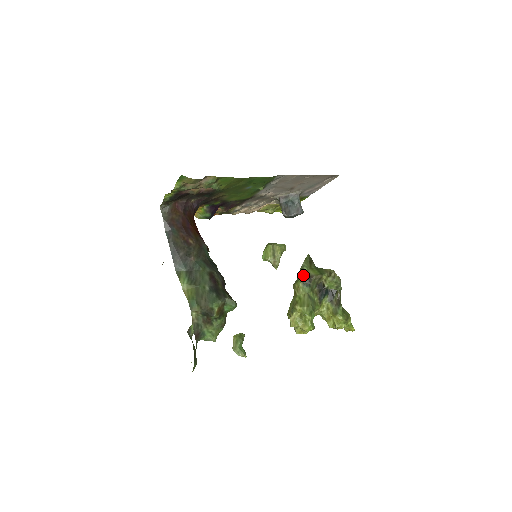
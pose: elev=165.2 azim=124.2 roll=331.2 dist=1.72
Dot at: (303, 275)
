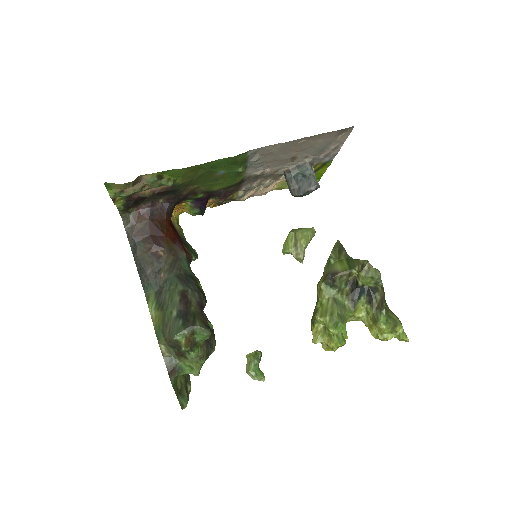
Dot at: (326, 272)
